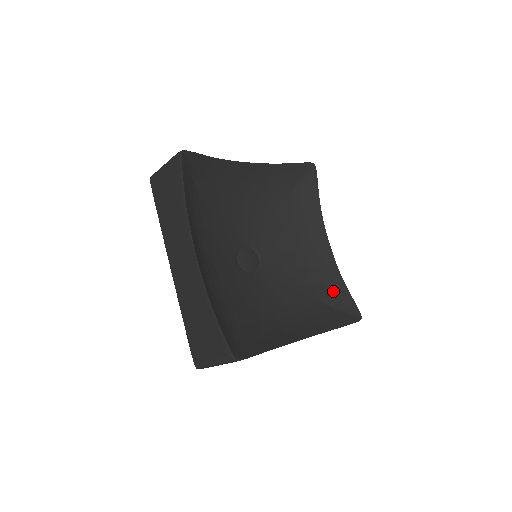
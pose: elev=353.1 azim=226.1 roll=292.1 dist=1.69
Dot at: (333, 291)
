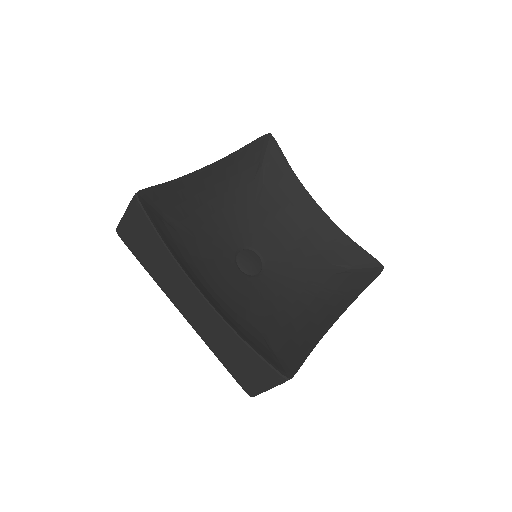
Dot at: (344, 253)
